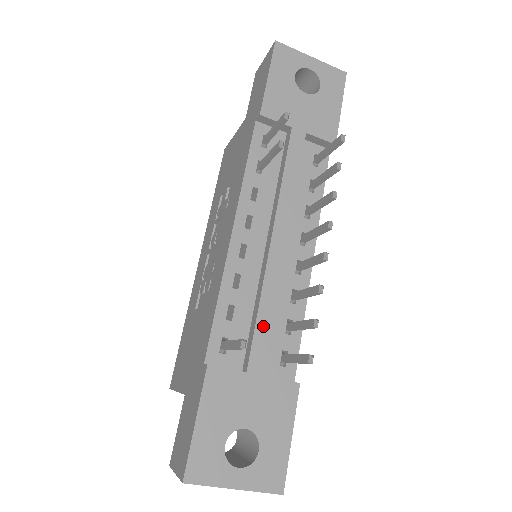
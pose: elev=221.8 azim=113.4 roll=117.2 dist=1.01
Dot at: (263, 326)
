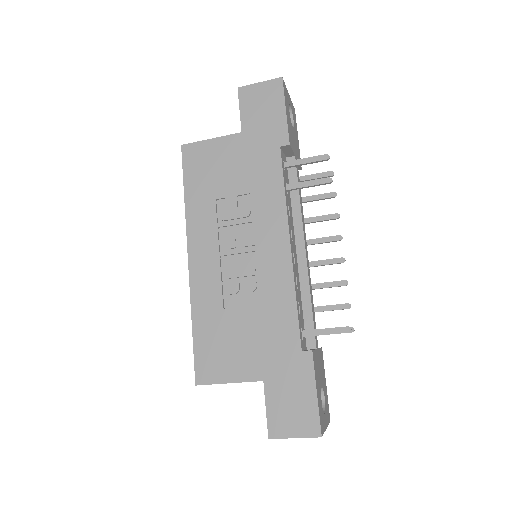
Dot at: (313, 314)
